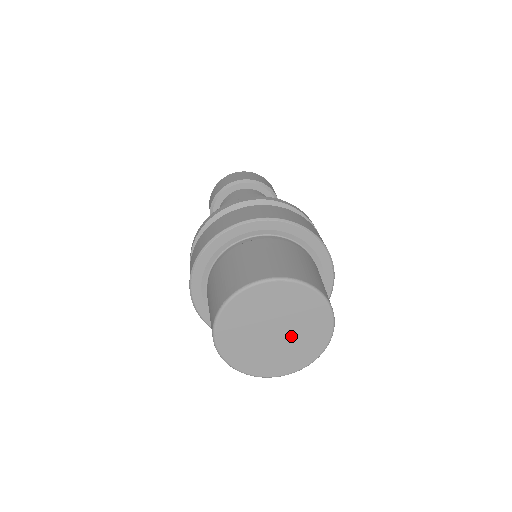
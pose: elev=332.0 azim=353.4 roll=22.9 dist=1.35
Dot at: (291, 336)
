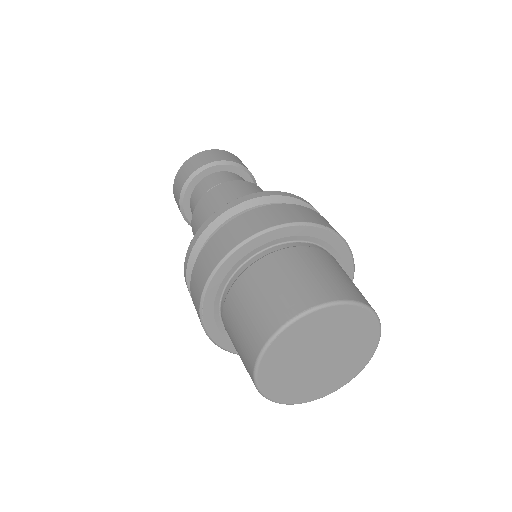
Dot at: (337, 345)
